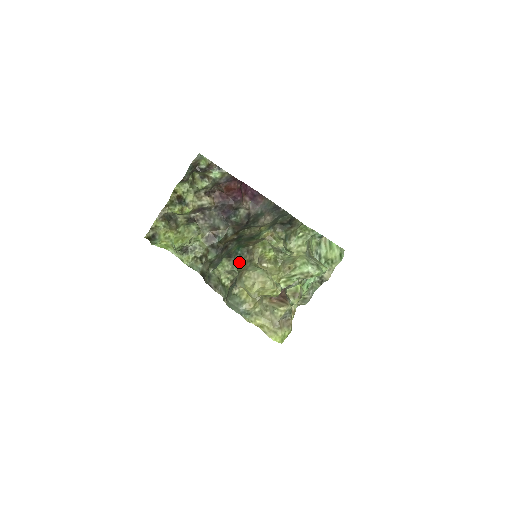
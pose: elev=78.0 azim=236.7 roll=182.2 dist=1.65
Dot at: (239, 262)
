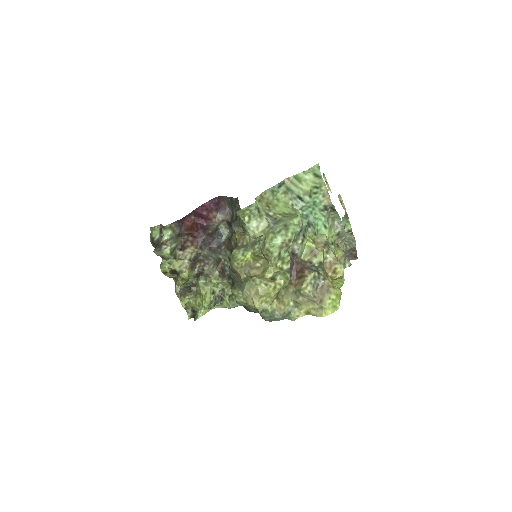
Dot at: (239, 284)
